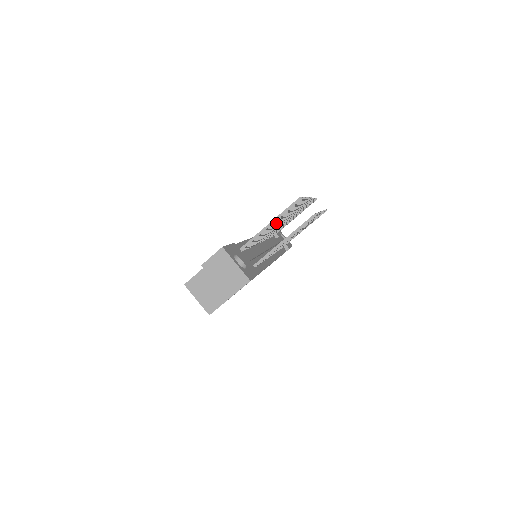
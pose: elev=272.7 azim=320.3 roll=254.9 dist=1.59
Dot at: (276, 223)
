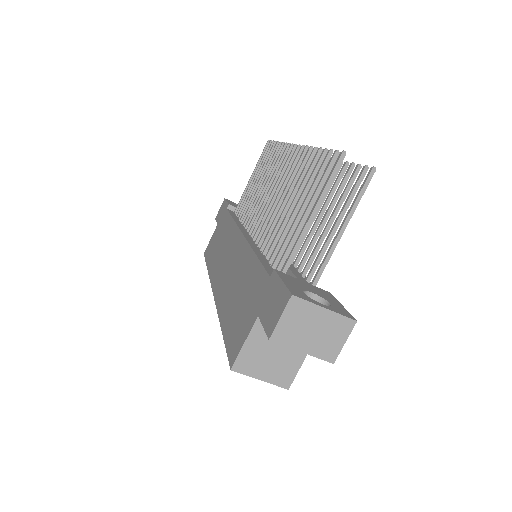
Dot at: (300, 205)
